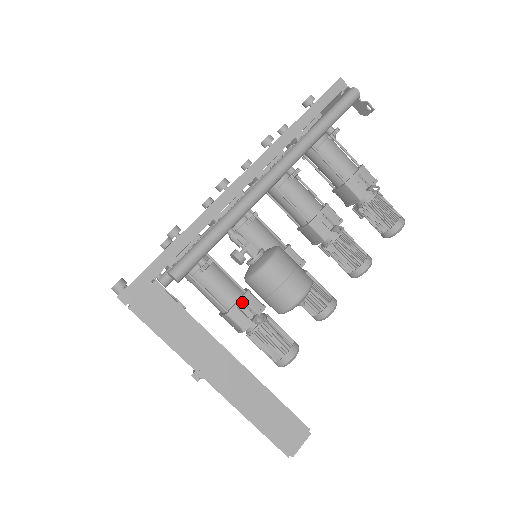
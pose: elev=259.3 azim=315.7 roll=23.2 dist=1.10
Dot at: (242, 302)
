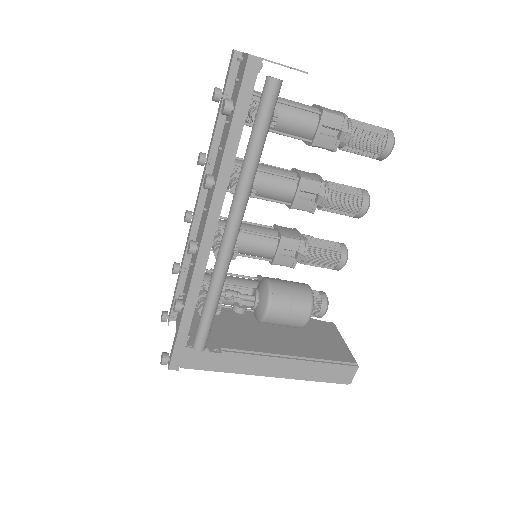
Dot at: occluded
